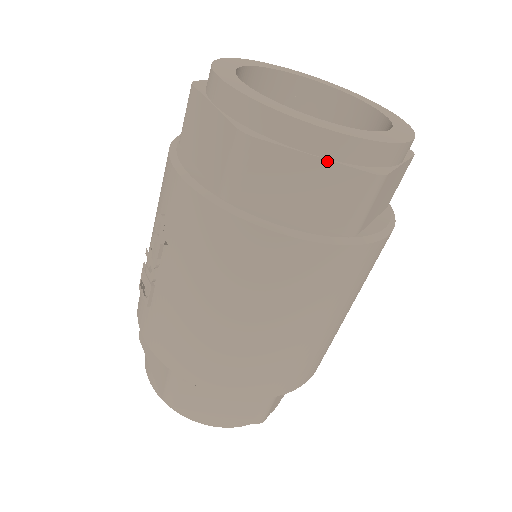
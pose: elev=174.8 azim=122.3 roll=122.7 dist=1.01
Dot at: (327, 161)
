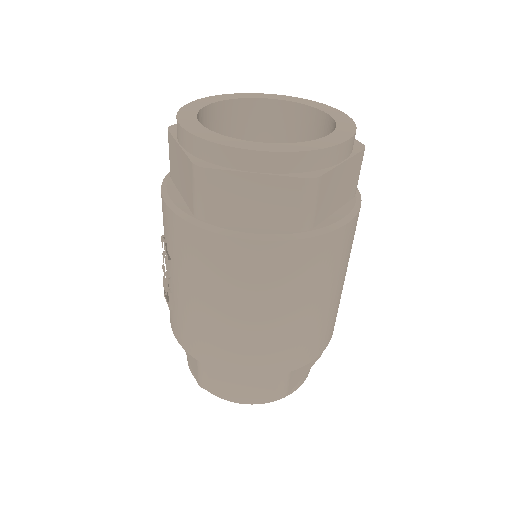
Dot at: (266, 175)
